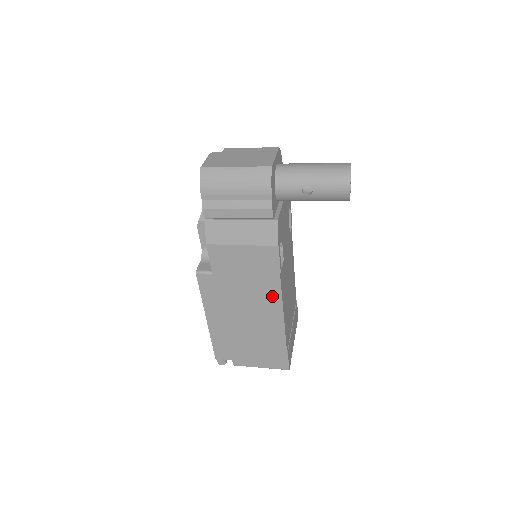
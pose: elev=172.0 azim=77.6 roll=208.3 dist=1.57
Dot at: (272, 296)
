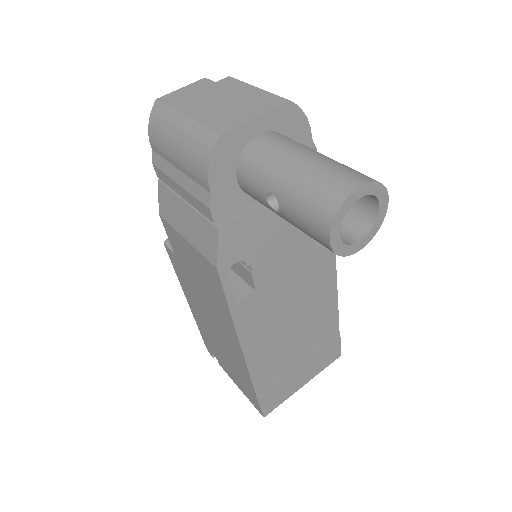
Dot at: (228, 325)
